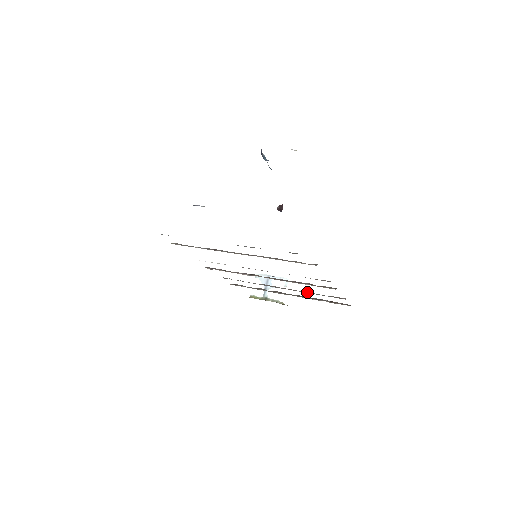
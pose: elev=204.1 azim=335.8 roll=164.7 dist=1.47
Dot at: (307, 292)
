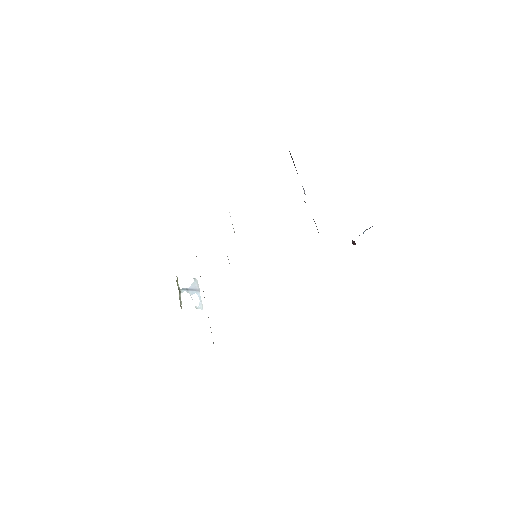
Dot at: occluded
